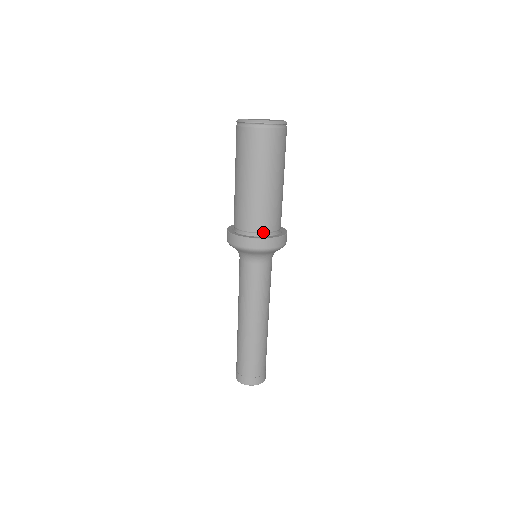
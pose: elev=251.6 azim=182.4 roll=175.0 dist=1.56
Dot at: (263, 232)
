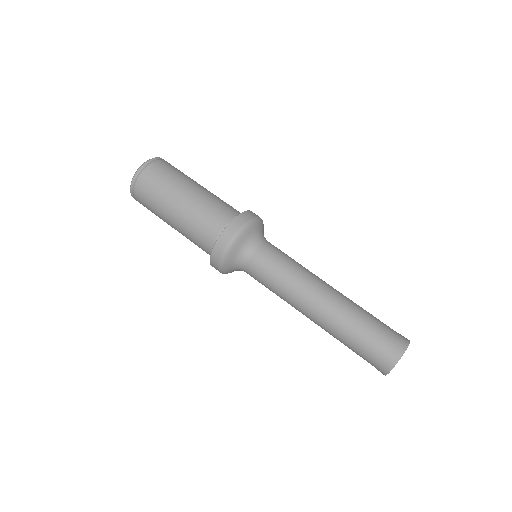
Dot at: occluded
